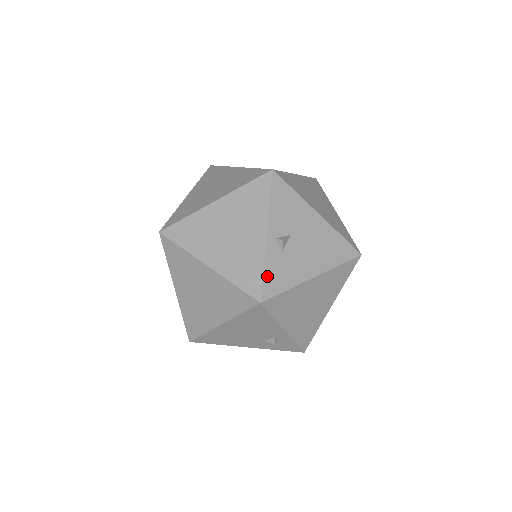
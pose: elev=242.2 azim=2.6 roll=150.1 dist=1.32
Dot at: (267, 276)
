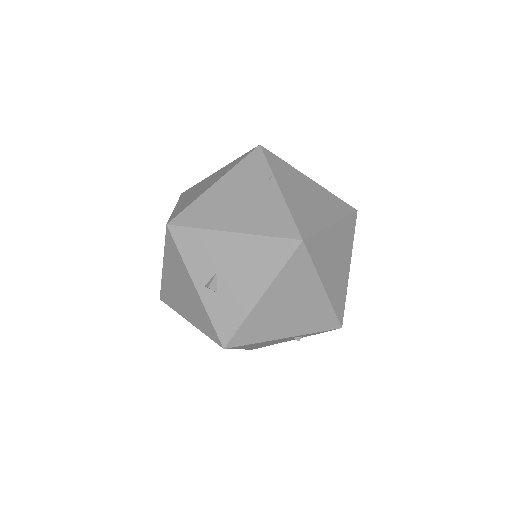
Dot at: (216, 323)
